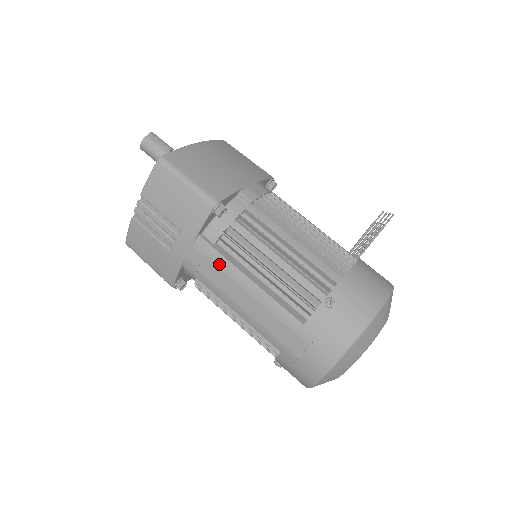
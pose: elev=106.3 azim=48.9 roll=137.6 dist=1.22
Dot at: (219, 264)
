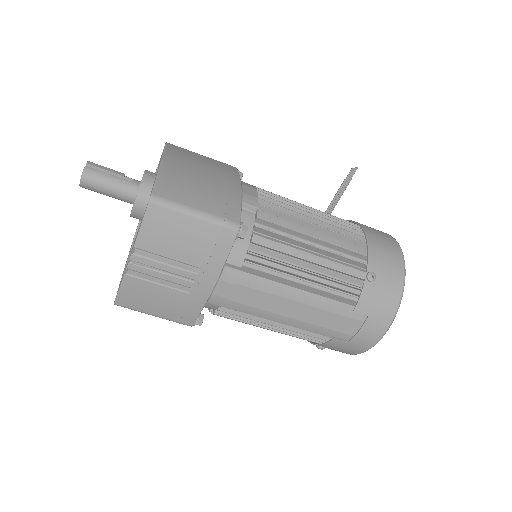
Dot at: (255, 286)
